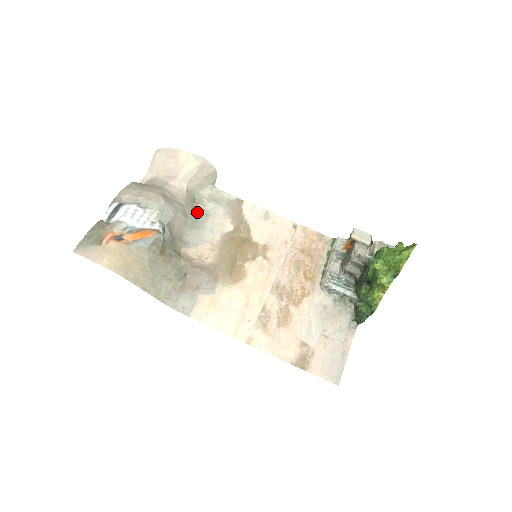
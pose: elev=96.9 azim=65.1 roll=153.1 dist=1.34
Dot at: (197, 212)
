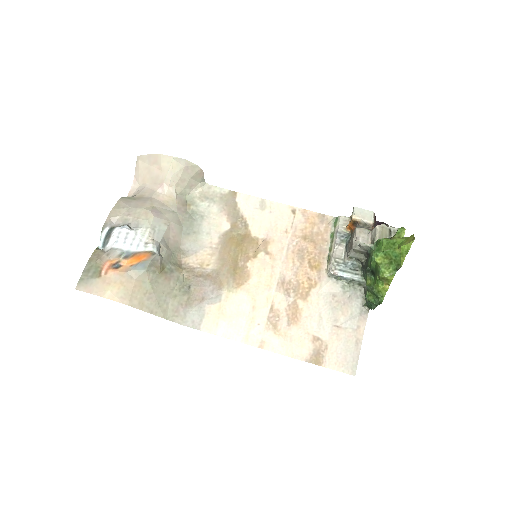
Dot at: (191, 215)
